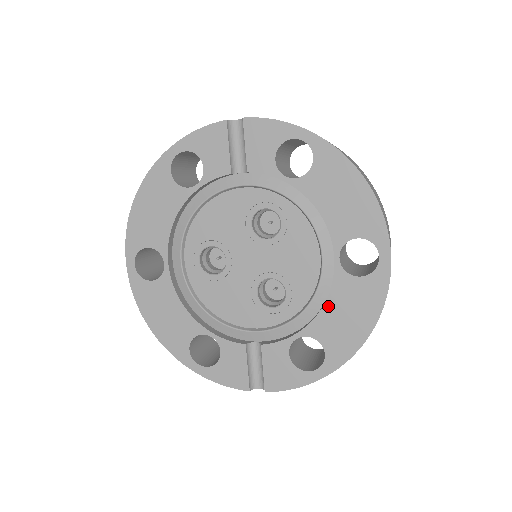
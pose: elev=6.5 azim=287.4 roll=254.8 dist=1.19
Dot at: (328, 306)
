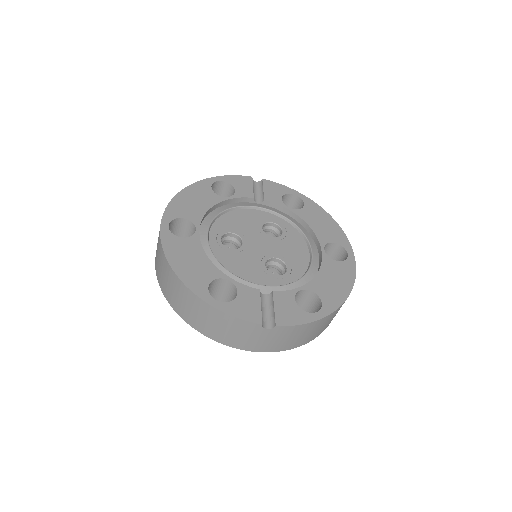
Dot at: (320, 274)
